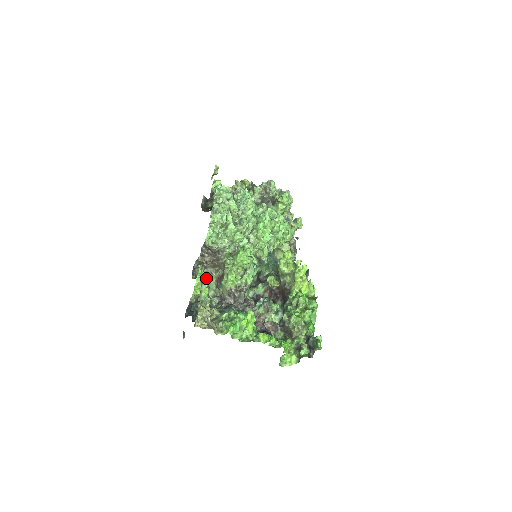
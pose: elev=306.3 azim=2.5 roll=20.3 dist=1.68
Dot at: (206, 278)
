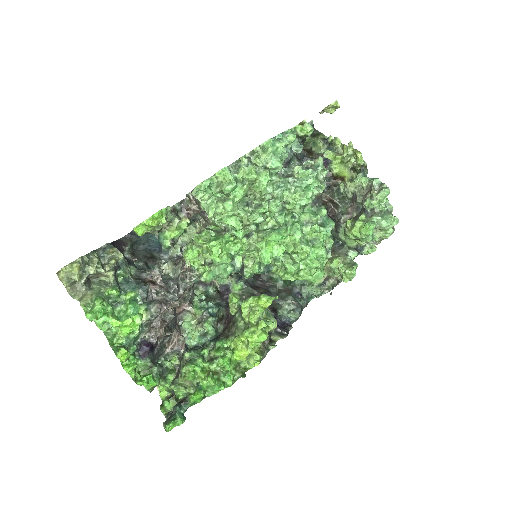
Dot at: (196, 218)
